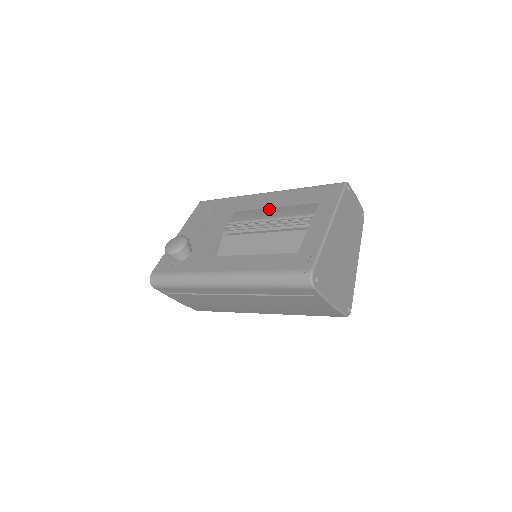
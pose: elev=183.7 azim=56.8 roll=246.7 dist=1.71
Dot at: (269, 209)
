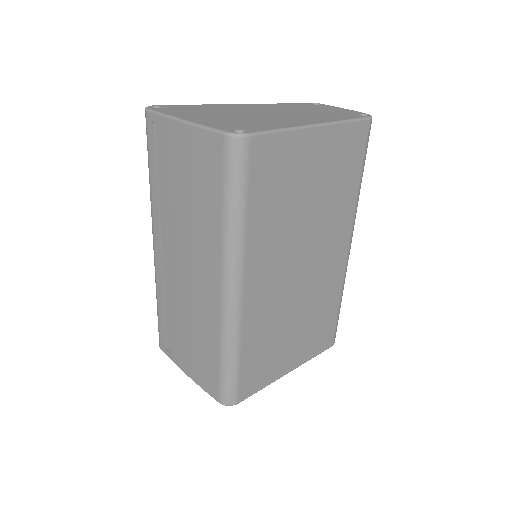
Dot at: occluded
